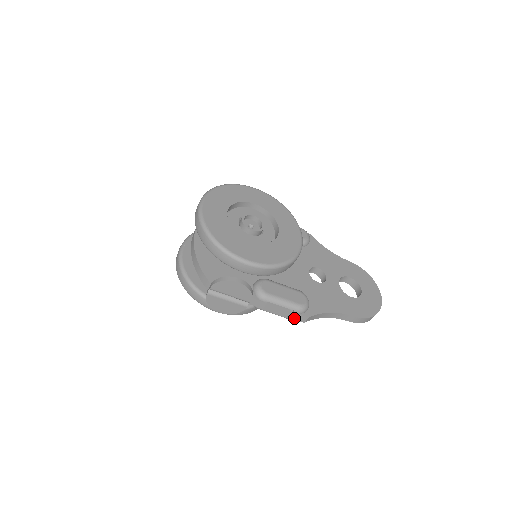
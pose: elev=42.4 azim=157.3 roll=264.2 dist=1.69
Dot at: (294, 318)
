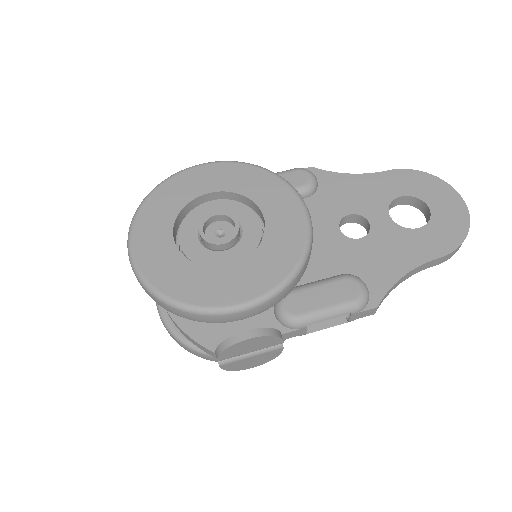
Dot at: (356, 318)
